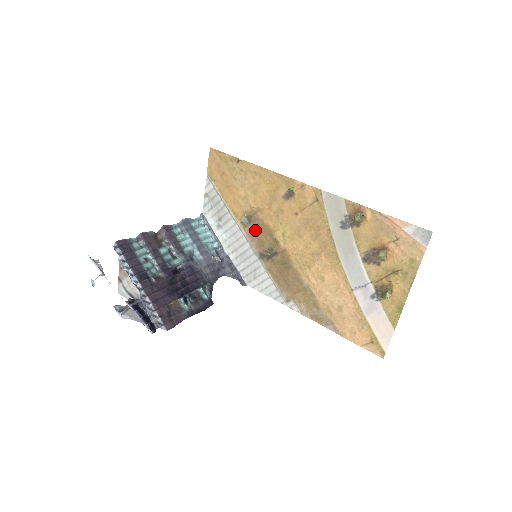
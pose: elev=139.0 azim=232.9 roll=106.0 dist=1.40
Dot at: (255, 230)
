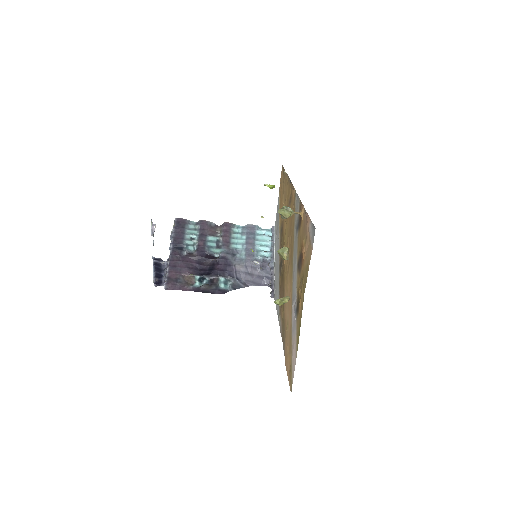
Dot at: (281, 240)
